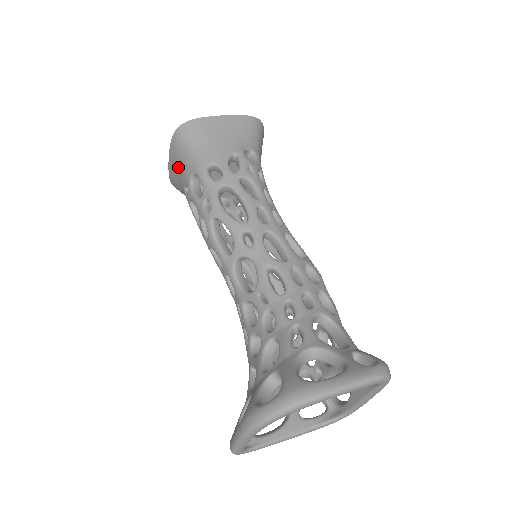
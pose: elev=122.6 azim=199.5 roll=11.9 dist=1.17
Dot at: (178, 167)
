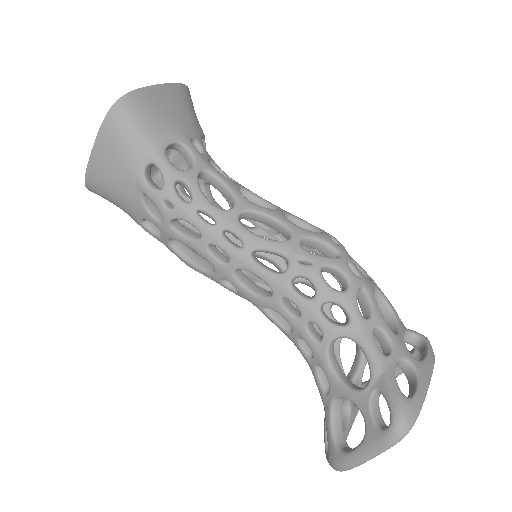
Dot at: occluded
